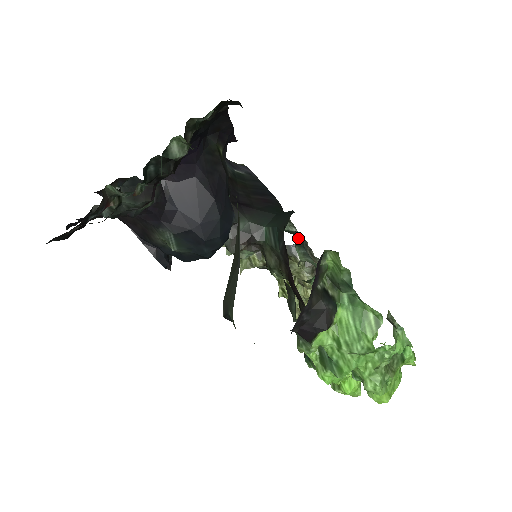
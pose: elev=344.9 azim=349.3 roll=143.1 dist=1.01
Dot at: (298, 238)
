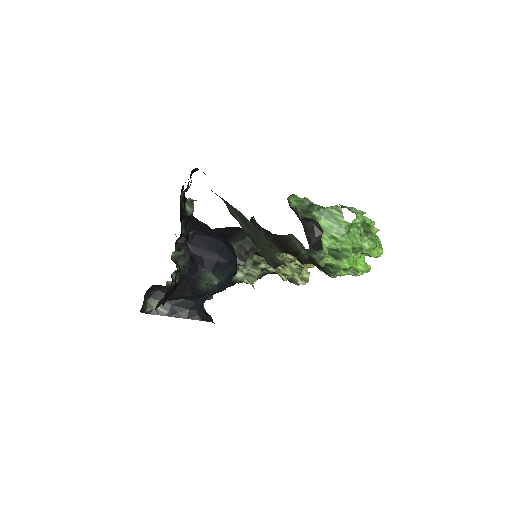
Dot at: occluded
